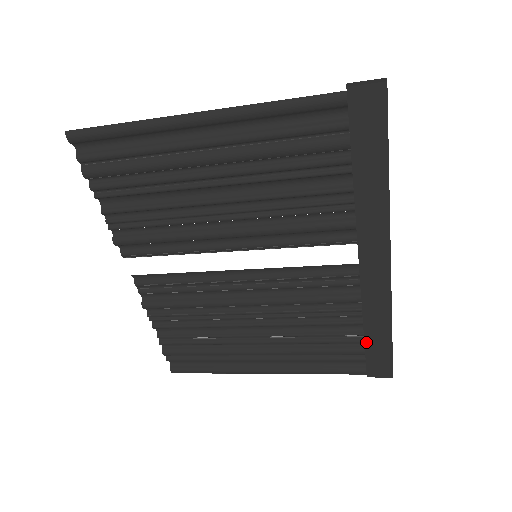
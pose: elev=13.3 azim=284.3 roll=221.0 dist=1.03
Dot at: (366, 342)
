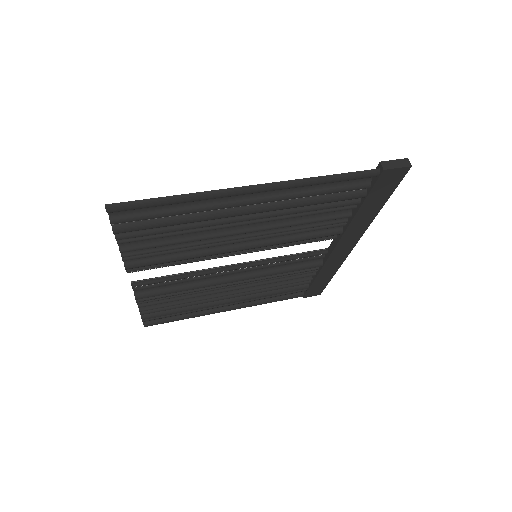
Dot at: (313, 284)
